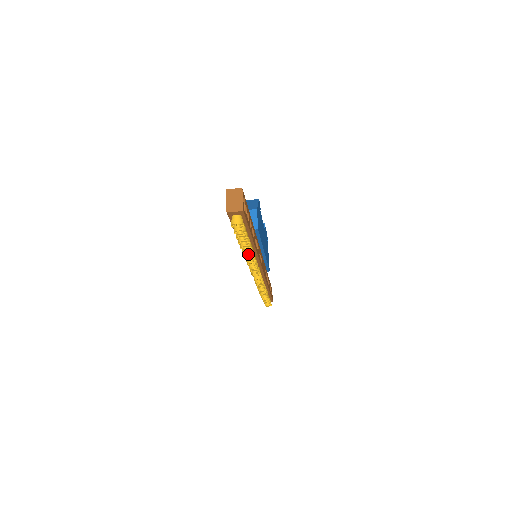
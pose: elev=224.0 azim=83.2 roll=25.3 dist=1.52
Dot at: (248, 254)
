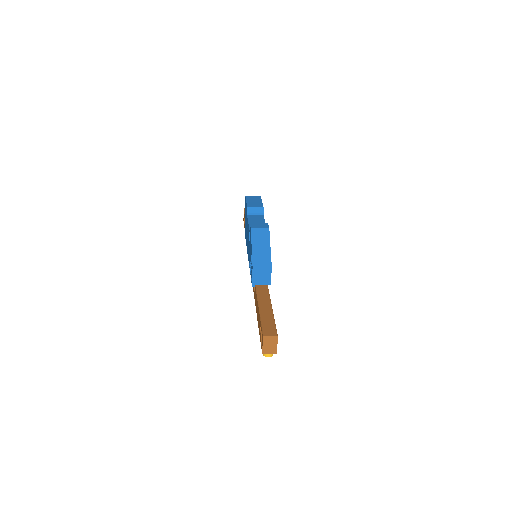
Dot at: occluded
